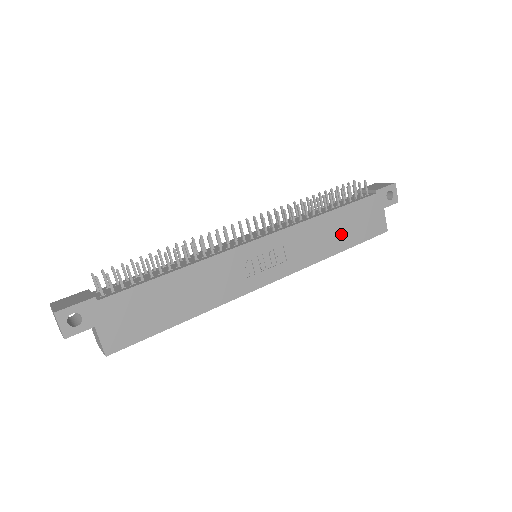
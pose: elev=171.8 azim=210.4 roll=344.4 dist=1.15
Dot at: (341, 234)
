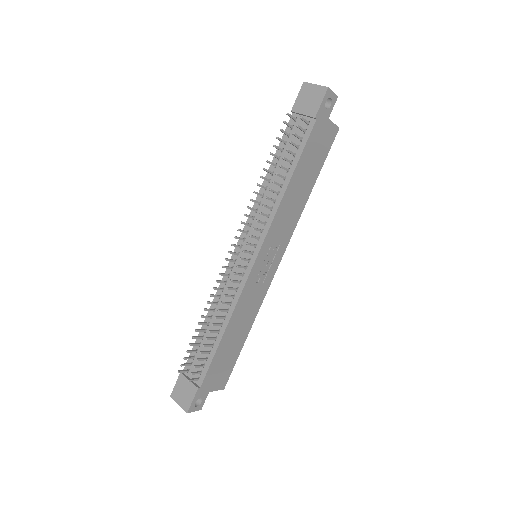
Dot at: (306, 180)
